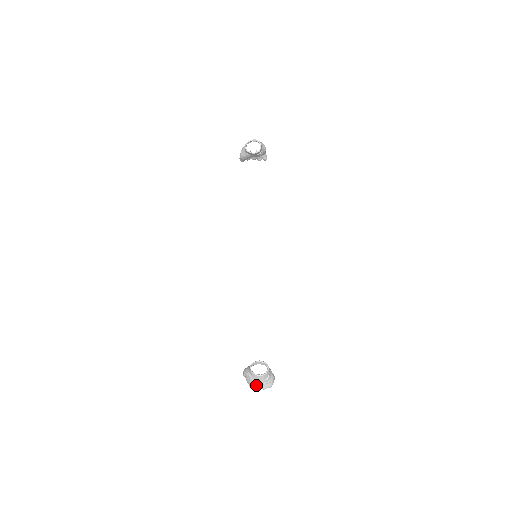
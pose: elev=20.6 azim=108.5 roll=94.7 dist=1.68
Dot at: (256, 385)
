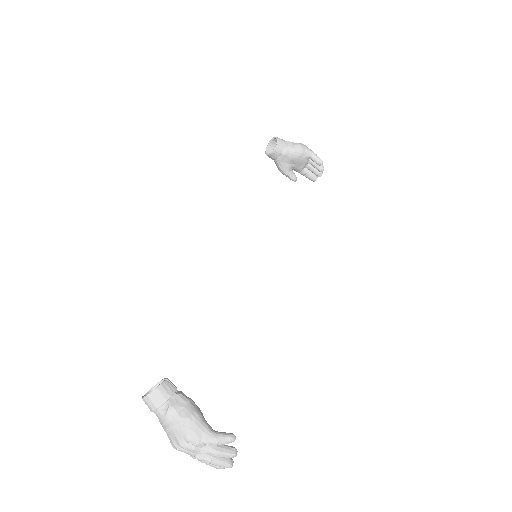
Dot at: (168, 435)
